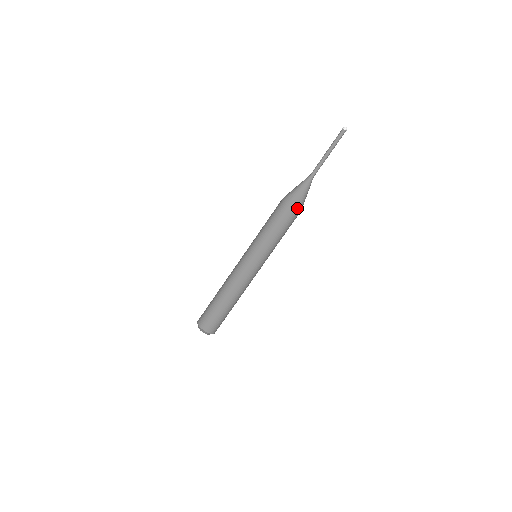
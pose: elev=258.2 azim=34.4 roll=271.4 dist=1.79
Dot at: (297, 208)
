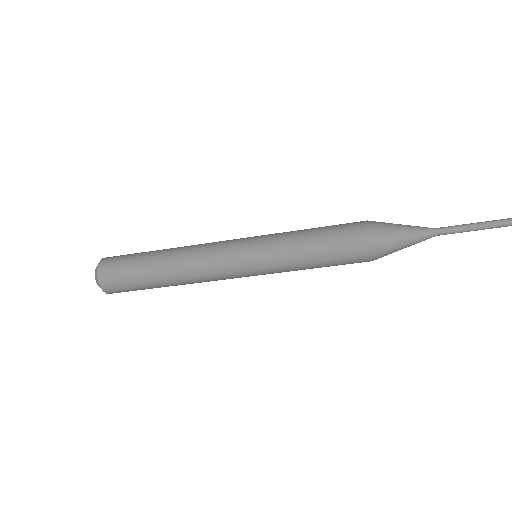
Dot at: (373, 255)
